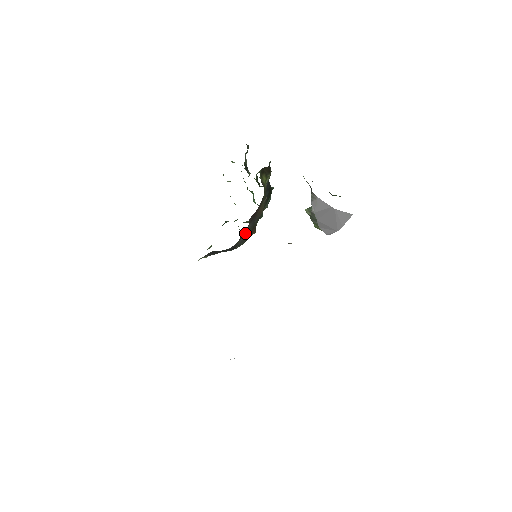
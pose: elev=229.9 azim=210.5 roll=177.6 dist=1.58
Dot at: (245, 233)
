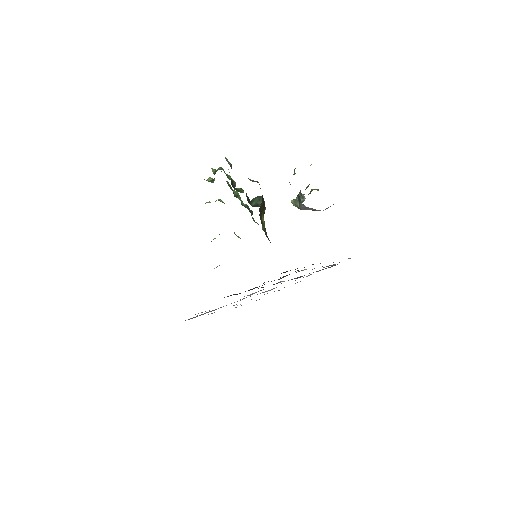
Dot at: occluded
